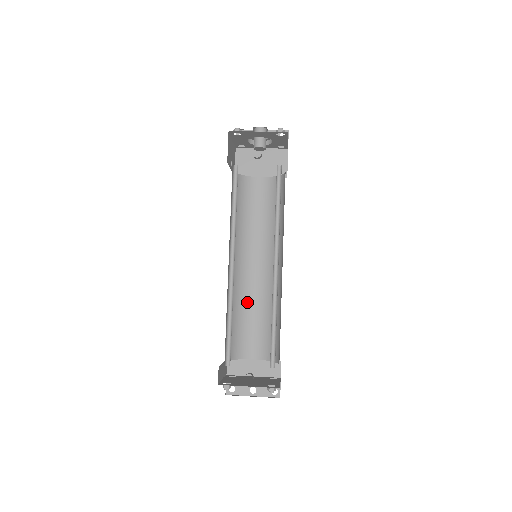
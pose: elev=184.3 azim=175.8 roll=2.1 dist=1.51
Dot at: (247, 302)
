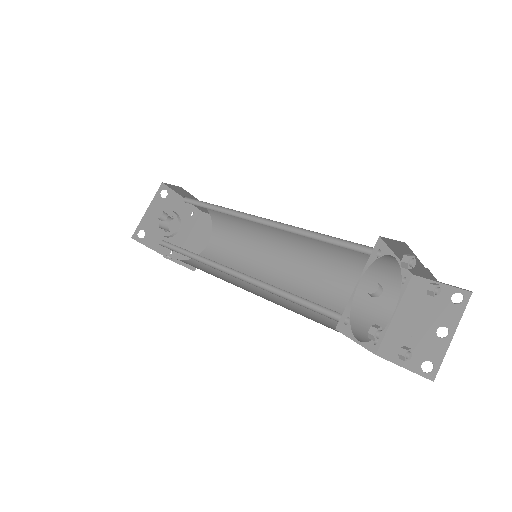
Dot at: (313, 297)
